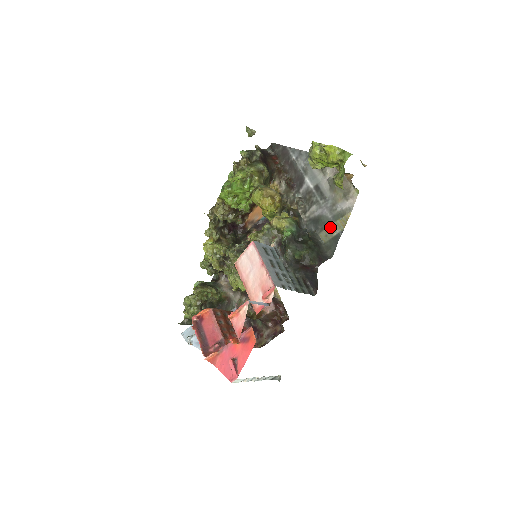
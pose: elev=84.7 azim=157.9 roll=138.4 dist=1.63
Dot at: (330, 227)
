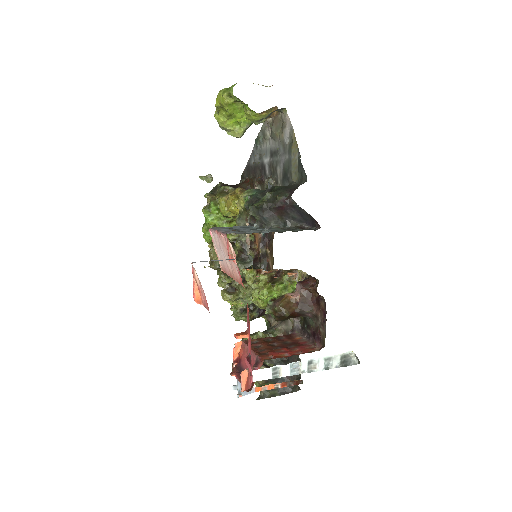
Dot at: (292, 163)
